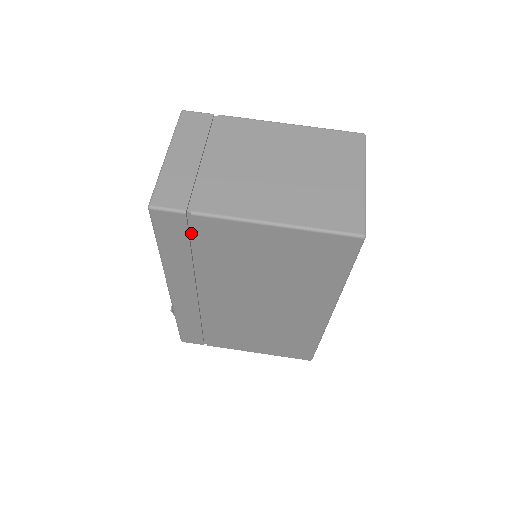
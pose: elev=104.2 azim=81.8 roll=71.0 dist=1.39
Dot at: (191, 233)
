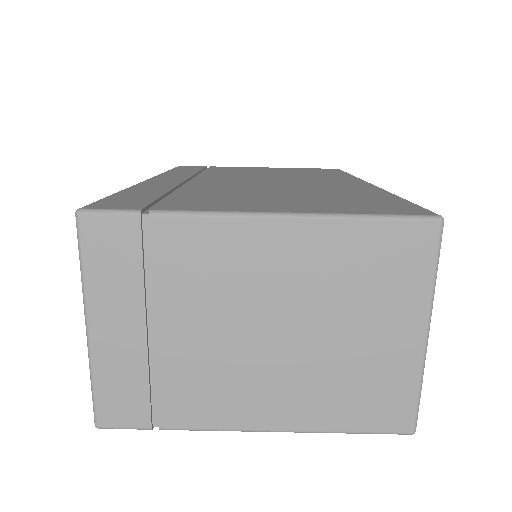
Dot at: occluded
